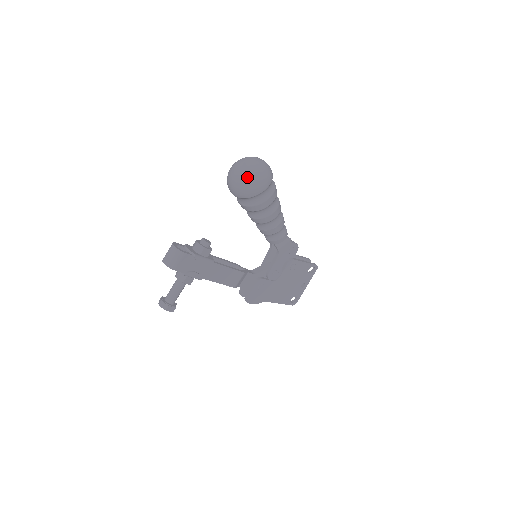
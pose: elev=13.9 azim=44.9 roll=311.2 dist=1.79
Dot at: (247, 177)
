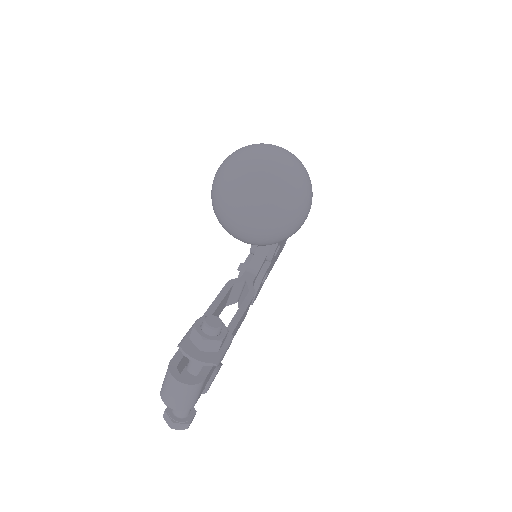
Dot at: (282, 218)
